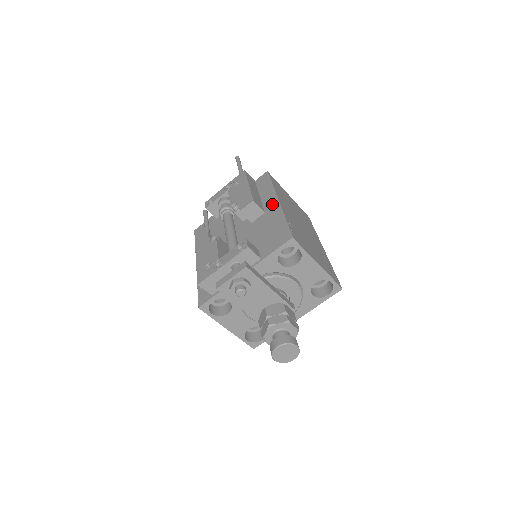
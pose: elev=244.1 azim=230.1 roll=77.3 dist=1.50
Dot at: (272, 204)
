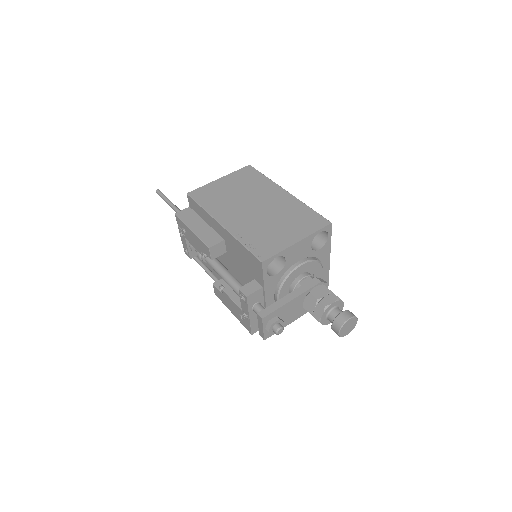
Dot at: (221, 230)
